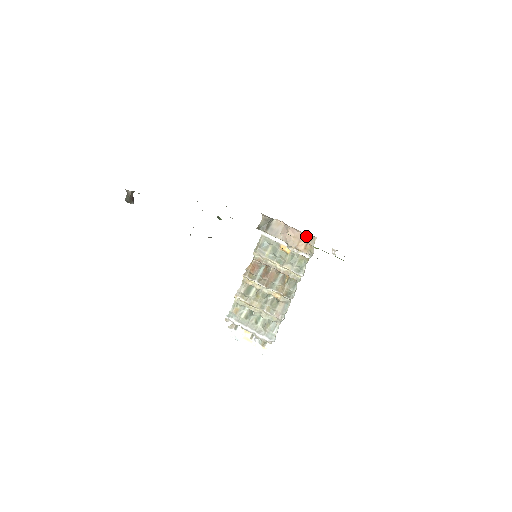
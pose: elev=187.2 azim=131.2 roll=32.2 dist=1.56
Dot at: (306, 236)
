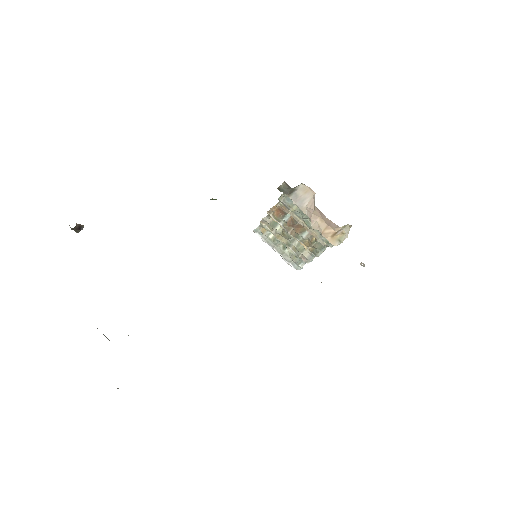
Dot at: (336, 226)
